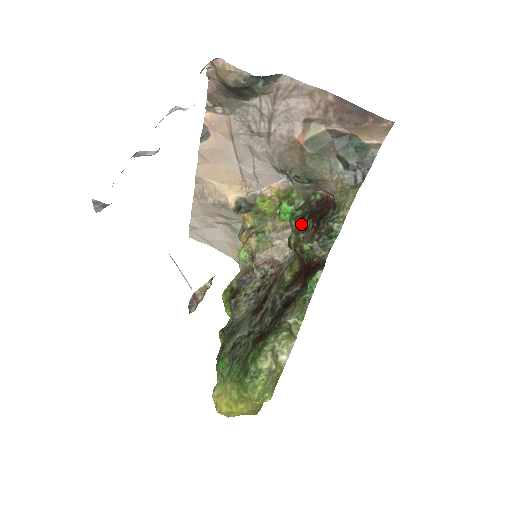
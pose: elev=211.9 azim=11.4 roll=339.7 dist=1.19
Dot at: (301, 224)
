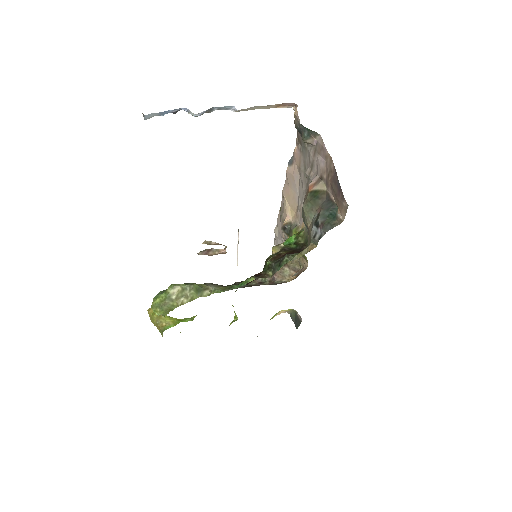
Dot at: (282, 250)
